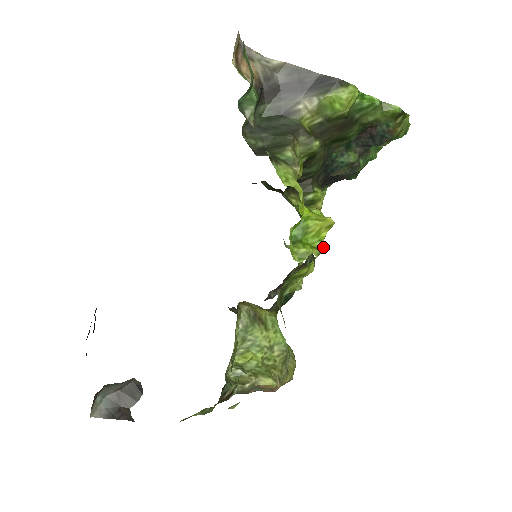
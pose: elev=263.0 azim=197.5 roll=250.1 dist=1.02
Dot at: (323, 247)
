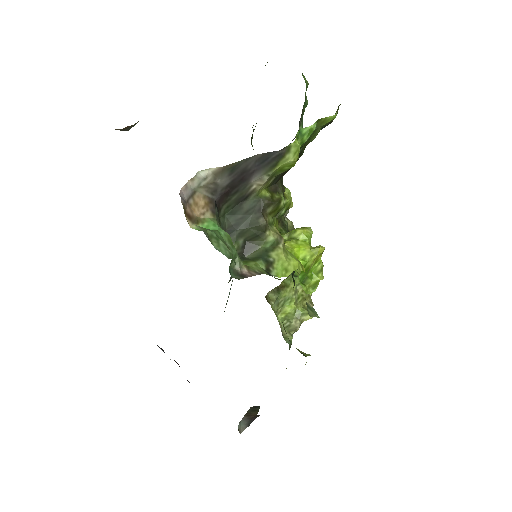
Dot at: (322, 264)
